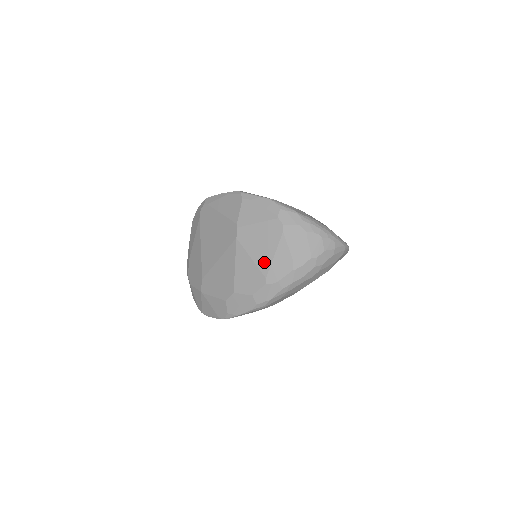
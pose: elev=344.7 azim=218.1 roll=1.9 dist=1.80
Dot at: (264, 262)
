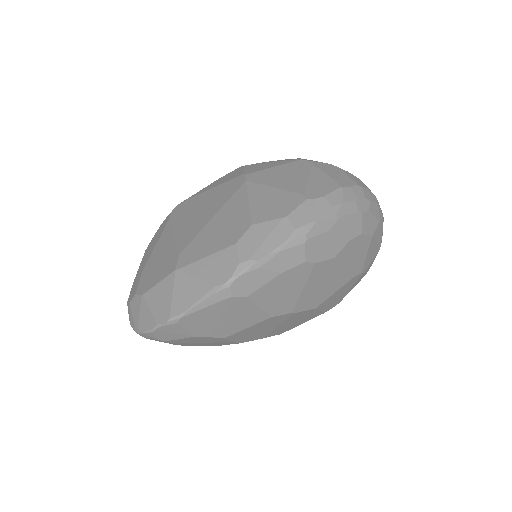
Dot at: (296, 185)
